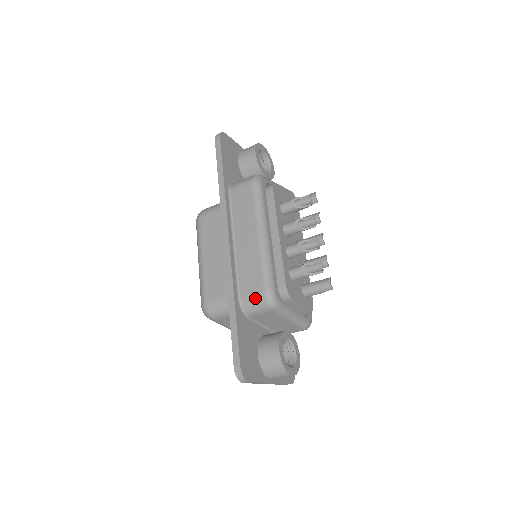
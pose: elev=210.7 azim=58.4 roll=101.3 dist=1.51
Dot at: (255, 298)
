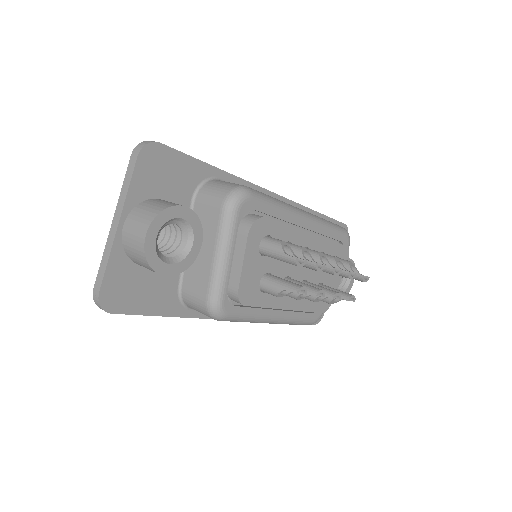
Dot at: occluded
